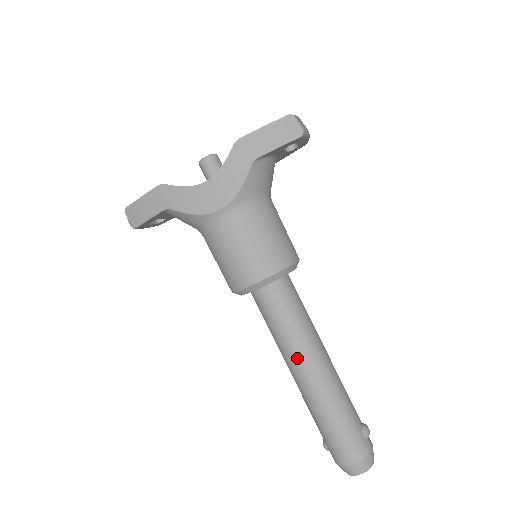
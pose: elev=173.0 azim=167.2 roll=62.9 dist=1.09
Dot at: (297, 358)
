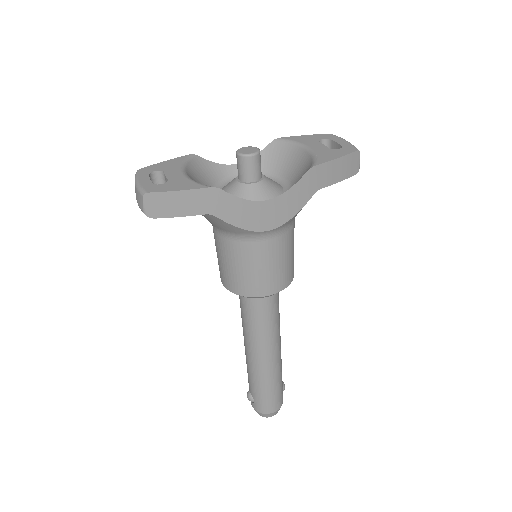
Dot at: (266, 346)
